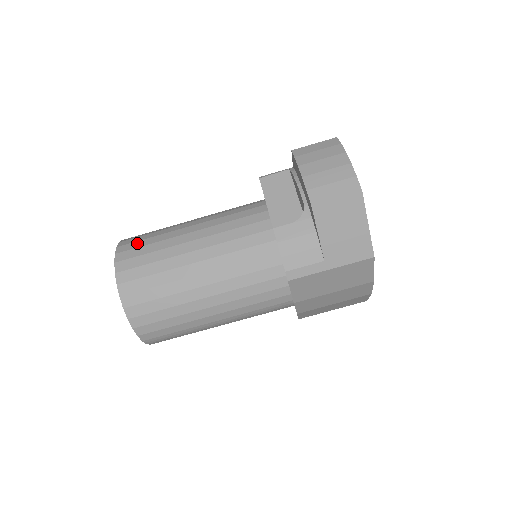
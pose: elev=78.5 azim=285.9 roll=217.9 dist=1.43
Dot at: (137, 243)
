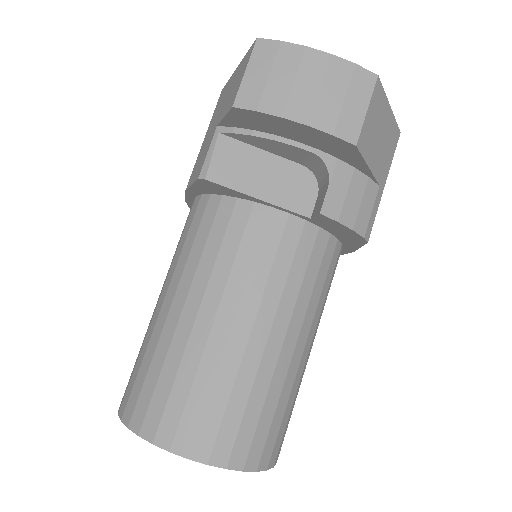
Dot at: (171, 409)
